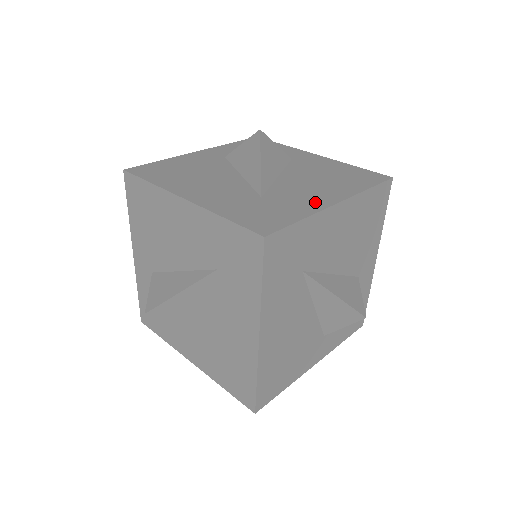
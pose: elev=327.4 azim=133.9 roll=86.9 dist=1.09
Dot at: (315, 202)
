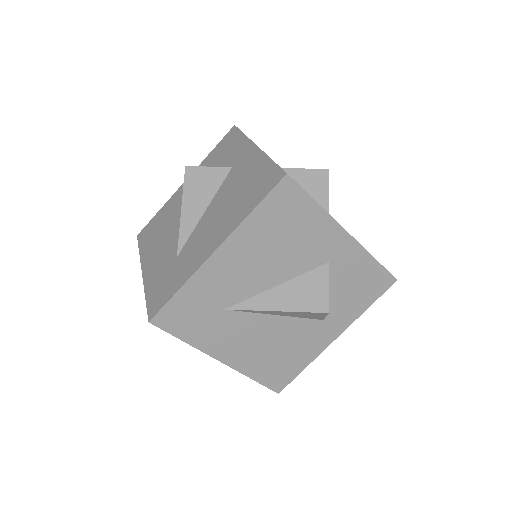
Dot at: (201, 256)
